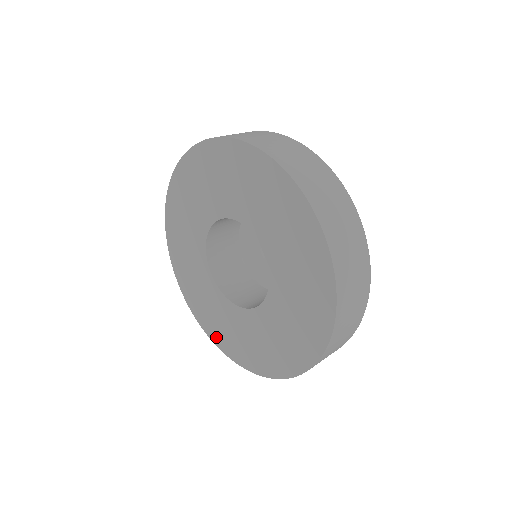
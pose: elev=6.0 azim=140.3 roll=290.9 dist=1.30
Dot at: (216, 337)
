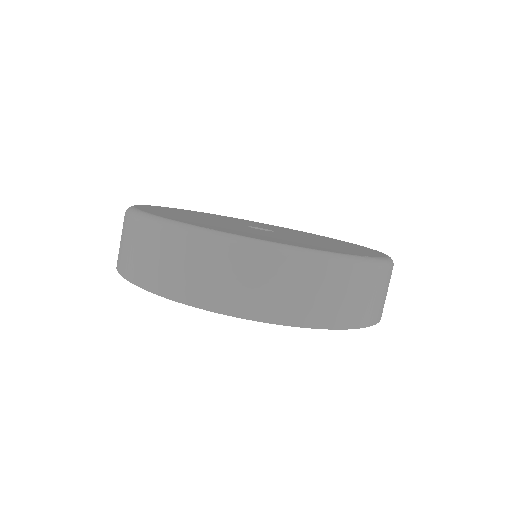
Dot at: occluded
